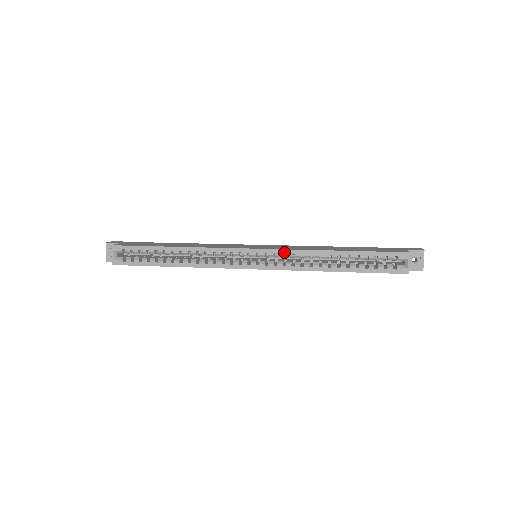
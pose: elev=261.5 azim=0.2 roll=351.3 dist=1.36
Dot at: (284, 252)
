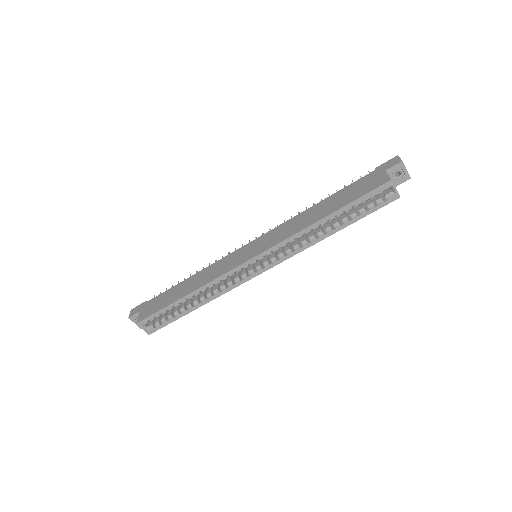
Dot at: (279, 246)
